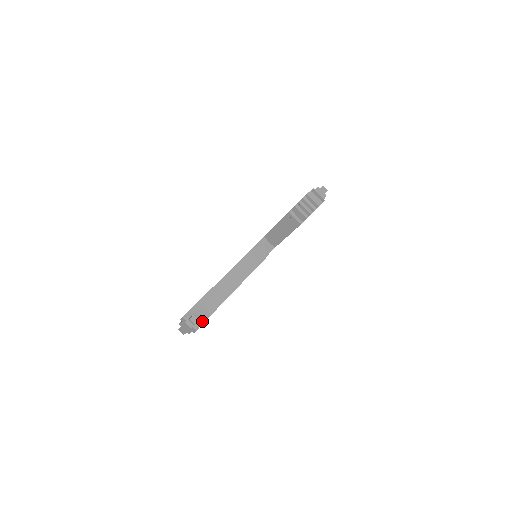
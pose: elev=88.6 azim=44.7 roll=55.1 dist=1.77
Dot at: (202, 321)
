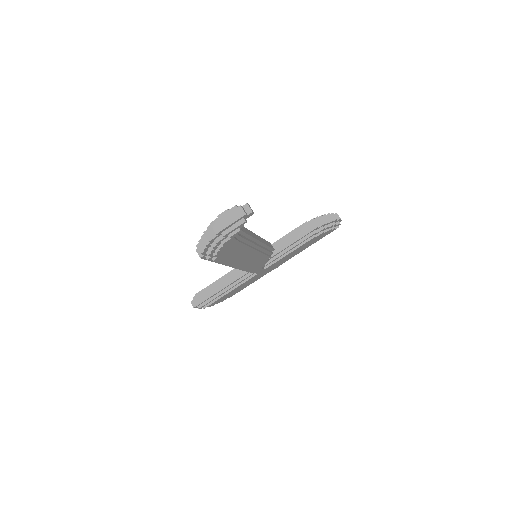
Dot at: (235, 237)
